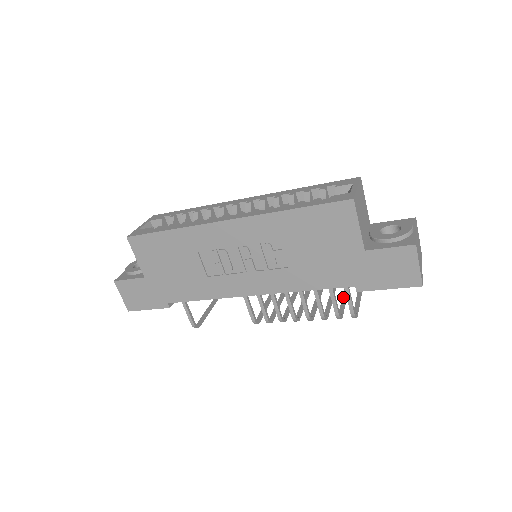
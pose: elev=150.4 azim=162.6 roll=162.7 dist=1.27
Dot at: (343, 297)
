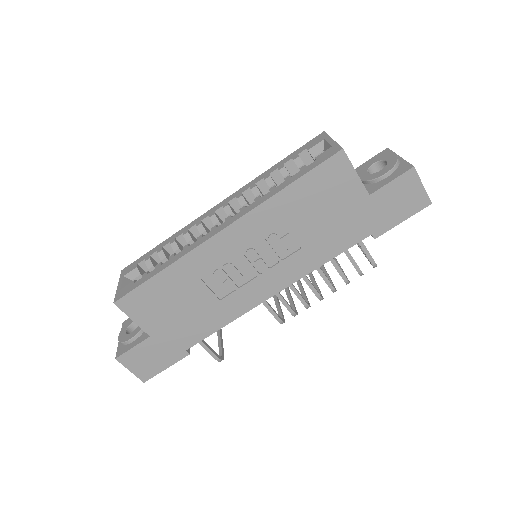
Dot at: occluded
